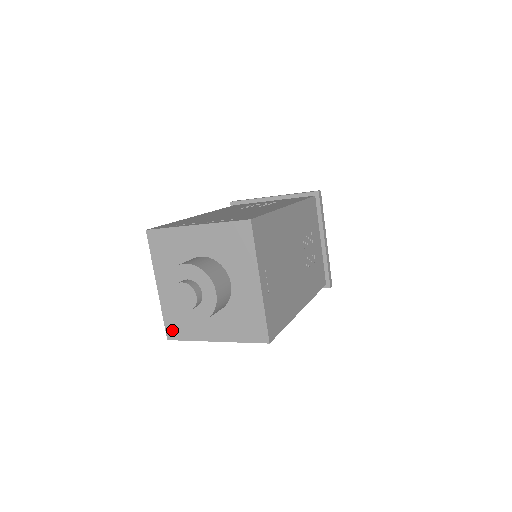
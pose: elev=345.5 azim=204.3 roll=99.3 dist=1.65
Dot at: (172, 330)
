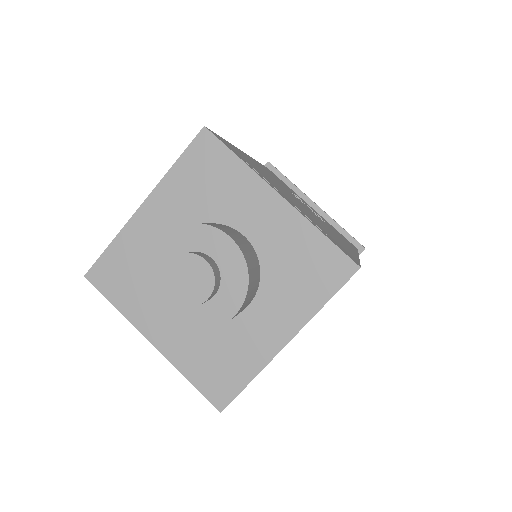
Dot at: (104, 272)
